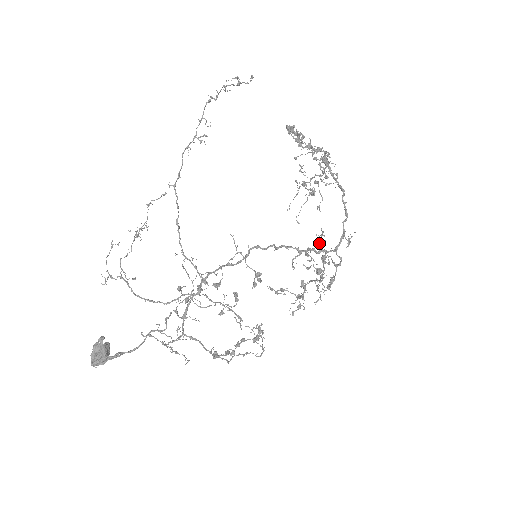
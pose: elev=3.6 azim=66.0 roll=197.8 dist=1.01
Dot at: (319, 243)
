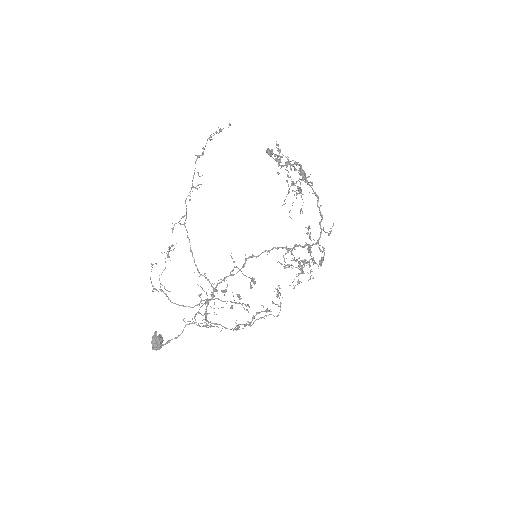
Dot at: (308, 233)
